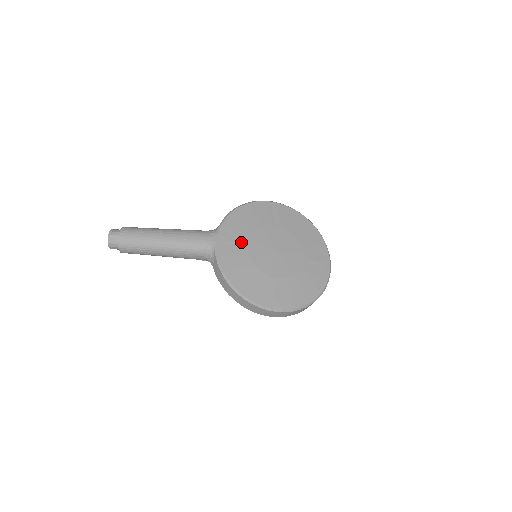
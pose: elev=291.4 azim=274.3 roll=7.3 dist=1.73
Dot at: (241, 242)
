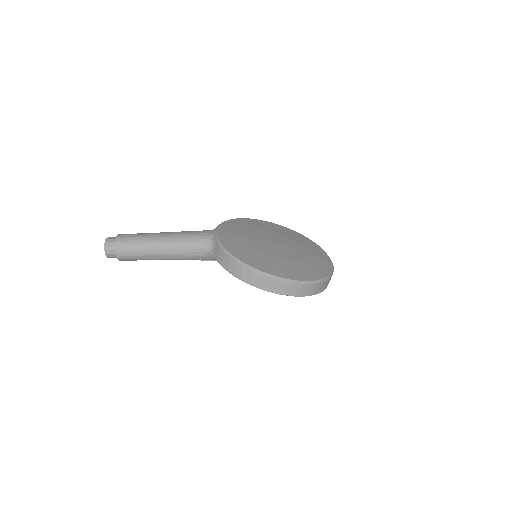
Dot at: (240, 235)
